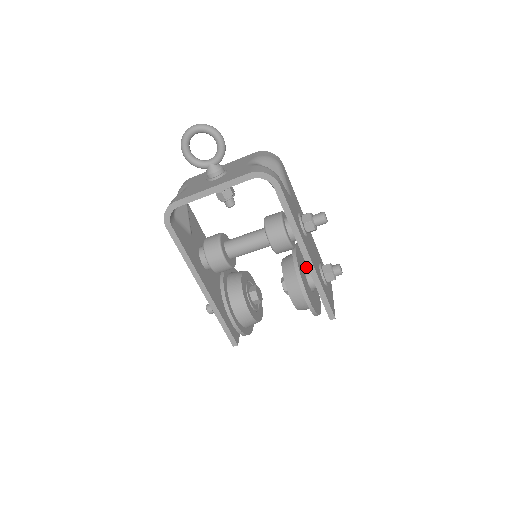
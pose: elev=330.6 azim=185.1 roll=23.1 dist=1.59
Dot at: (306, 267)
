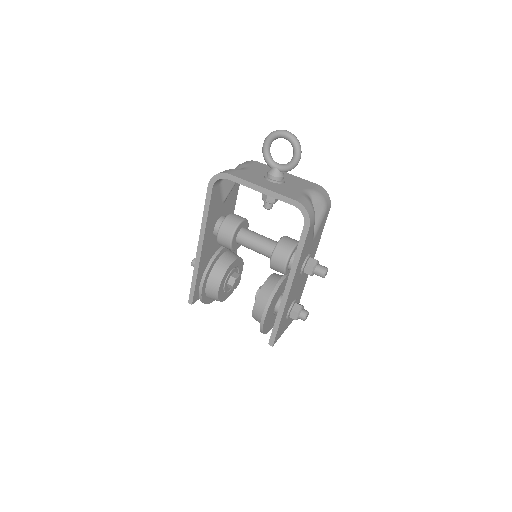
Dot at: occluded
